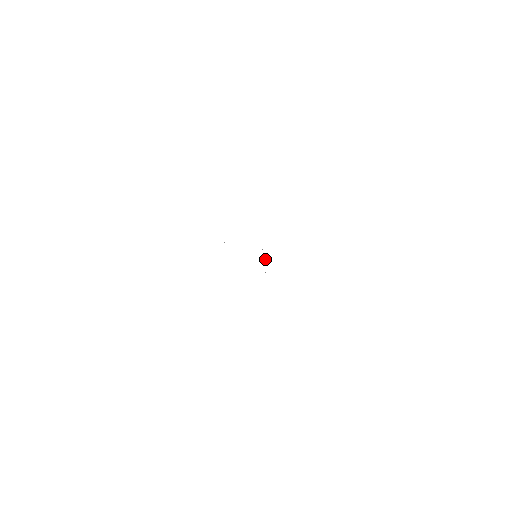
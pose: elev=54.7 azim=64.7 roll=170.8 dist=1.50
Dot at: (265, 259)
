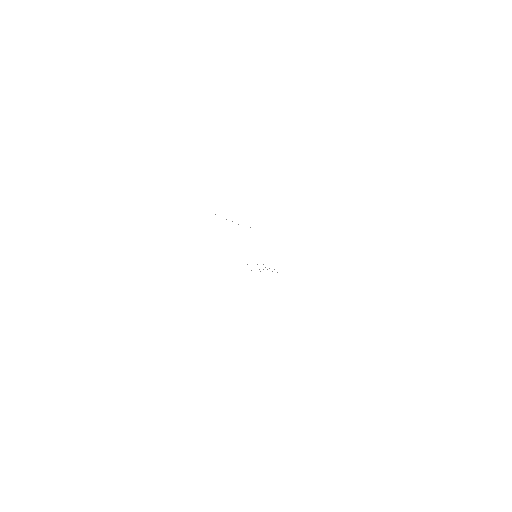
Dot at: occluded
